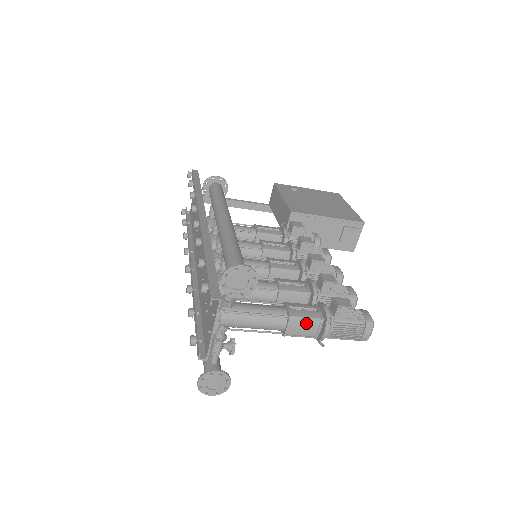
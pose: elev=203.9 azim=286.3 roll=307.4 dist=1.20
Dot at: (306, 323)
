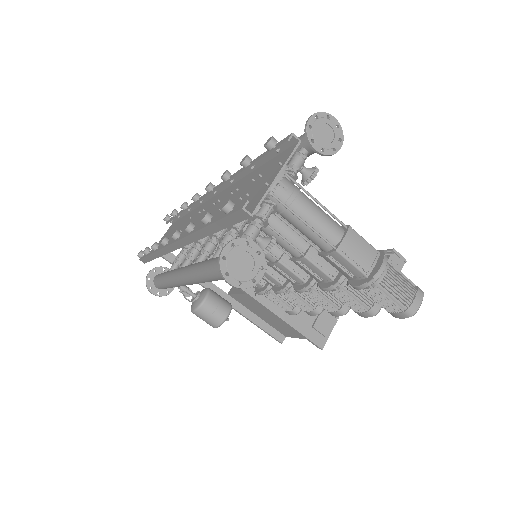
Dot at: (363, 245)
